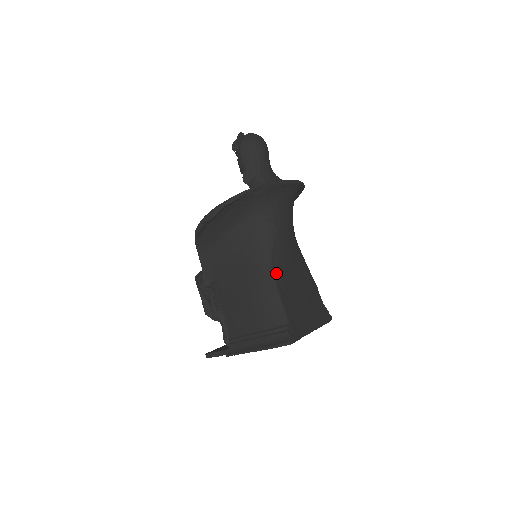
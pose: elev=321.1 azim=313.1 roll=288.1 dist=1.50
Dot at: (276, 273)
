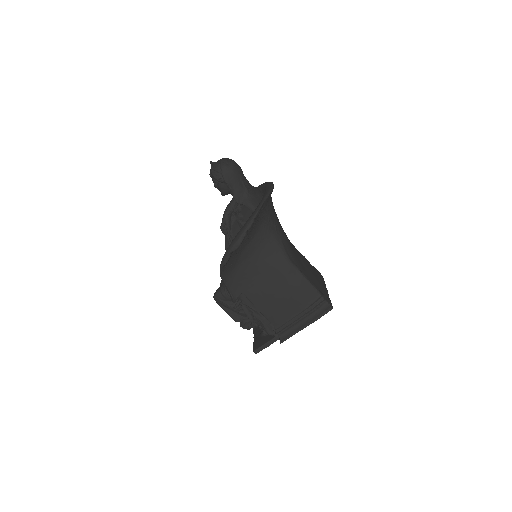
Dot at: (294, 263)
